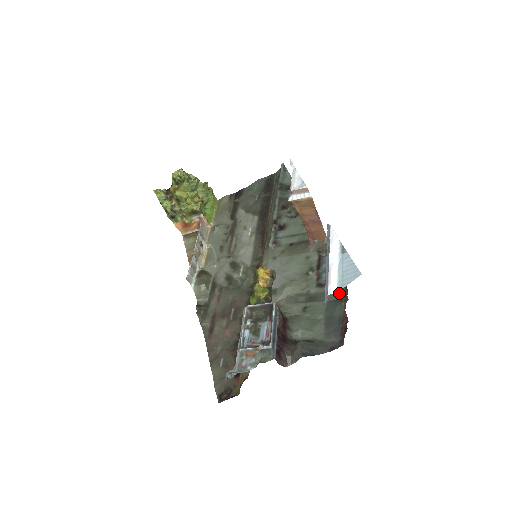
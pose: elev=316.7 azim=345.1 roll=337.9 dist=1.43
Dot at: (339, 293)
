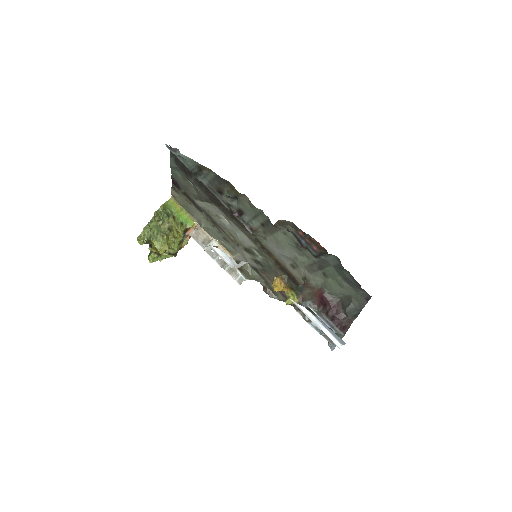
Dot at: (334, 259)
